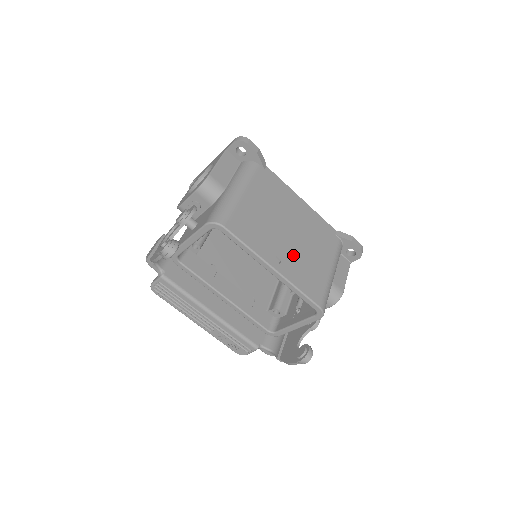
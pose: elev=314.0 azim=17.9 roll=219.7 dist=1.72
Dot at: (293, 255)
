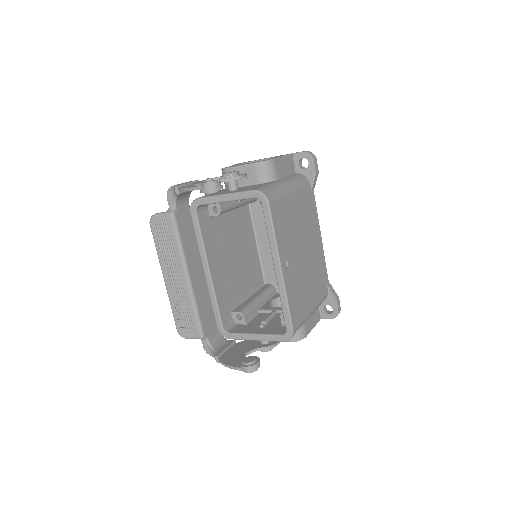
Dot at: (297, 271)
